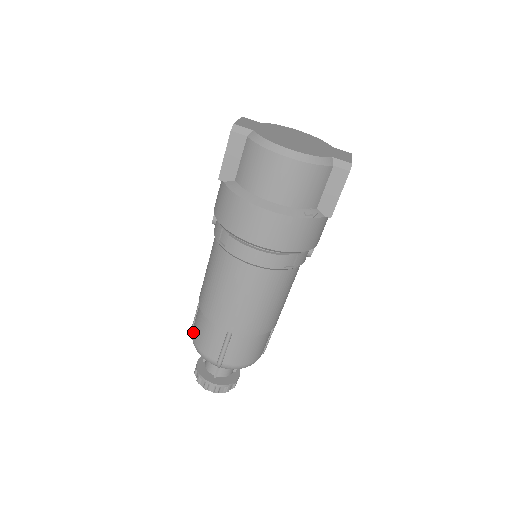
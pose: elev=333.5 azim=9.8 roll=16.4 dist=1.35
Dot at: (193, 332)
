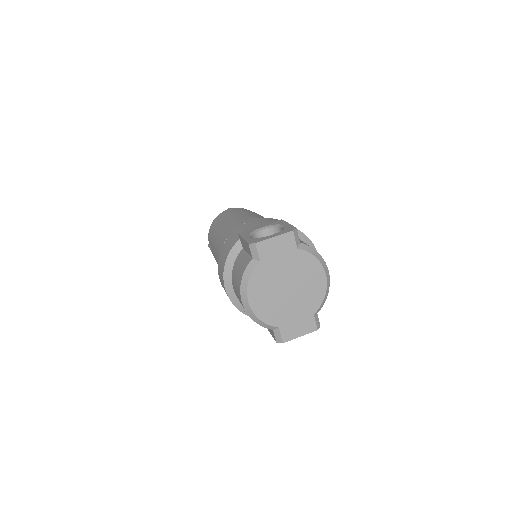
Dot at: (219, 215)
